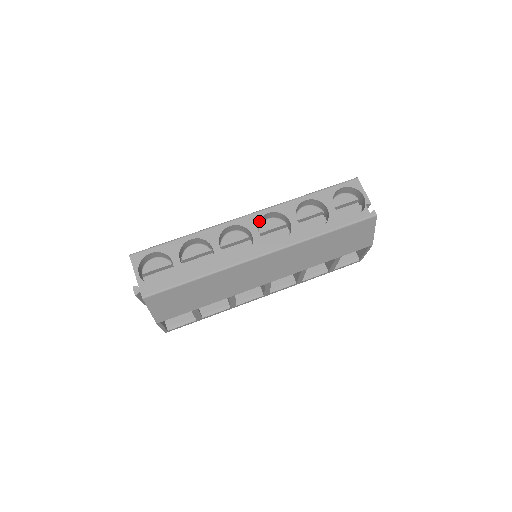
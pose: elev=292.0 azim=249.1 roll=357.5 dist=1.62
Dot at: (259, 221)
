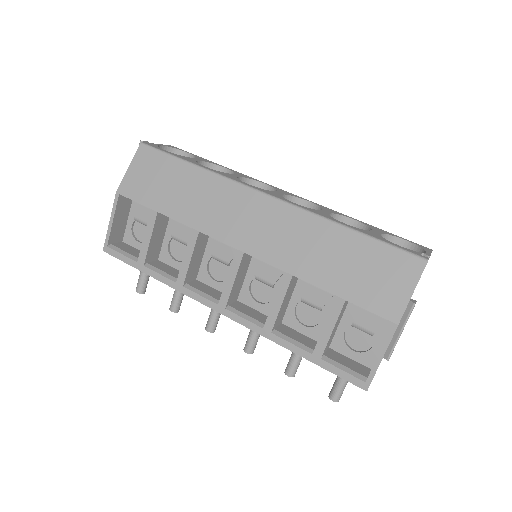
Dot at: (293, 200)
